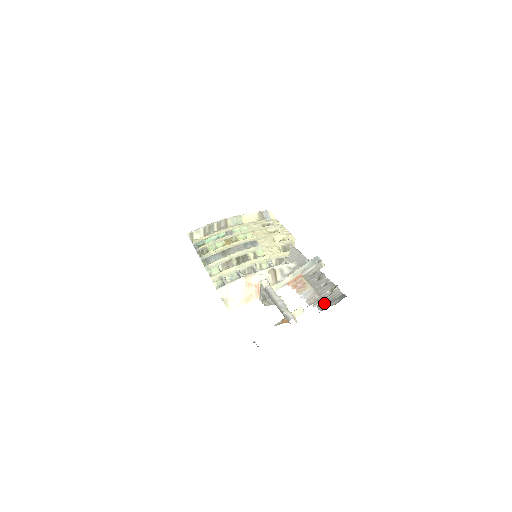
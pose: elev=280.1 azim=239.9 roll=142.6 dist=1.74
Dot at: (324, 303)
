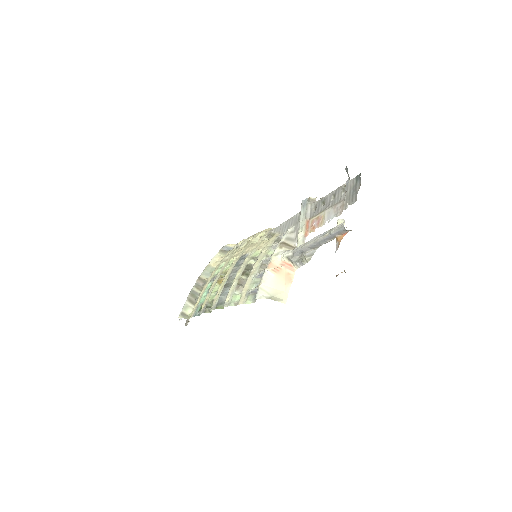
Dot at: (351, 197)
